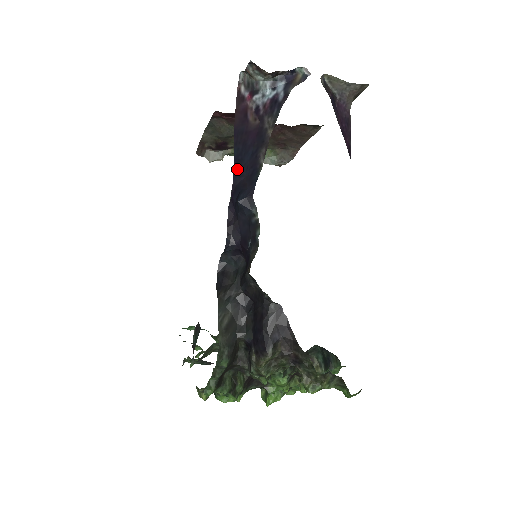
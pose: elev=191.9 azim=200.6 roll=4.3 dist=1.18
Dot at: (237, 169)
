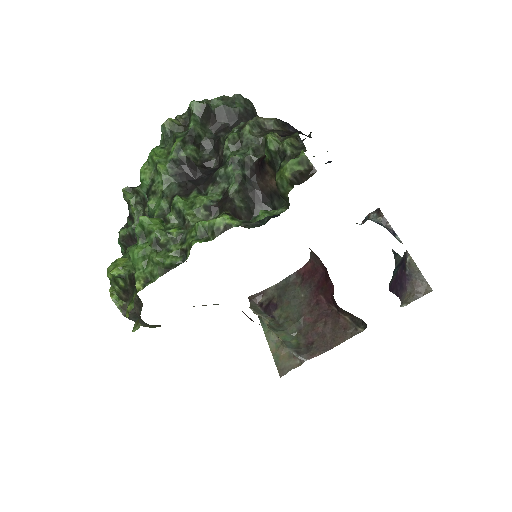
Dot at: occluded
